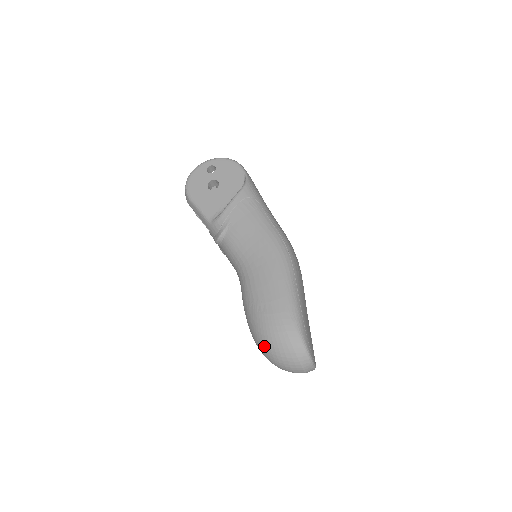
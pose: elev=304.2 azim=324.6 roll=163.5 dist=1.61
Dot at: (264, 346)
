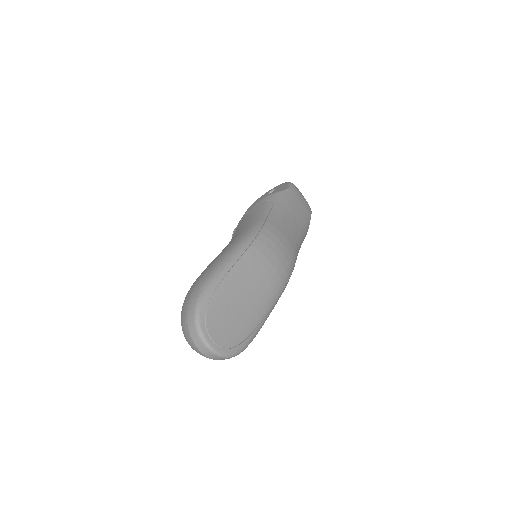
Dot at: occluded
